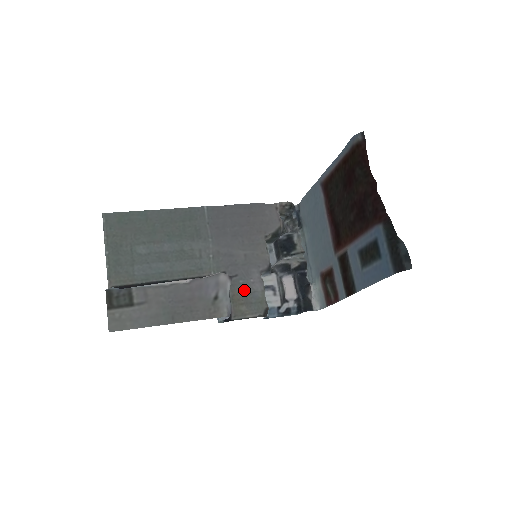
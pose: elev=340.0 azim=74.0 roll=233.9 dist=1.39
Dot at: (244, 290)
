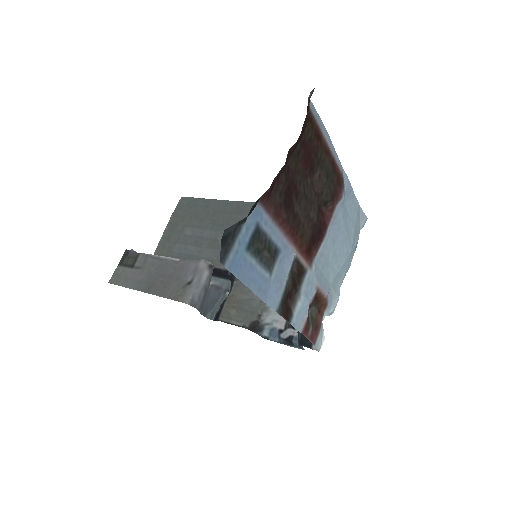
Dot at: (244, 294)
